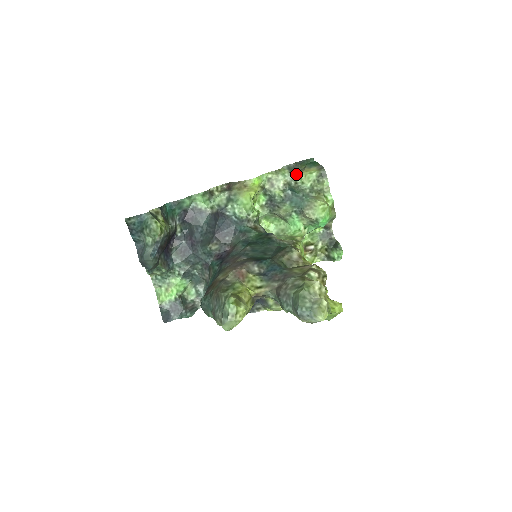
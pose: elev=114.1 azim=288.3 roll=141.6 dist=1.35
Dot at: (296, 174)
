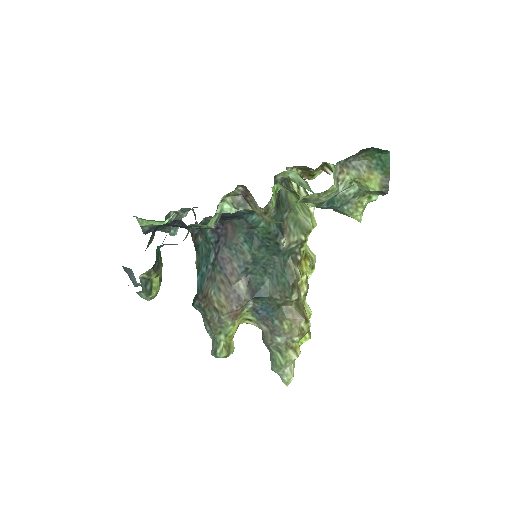
Dot at: (349, 174)
